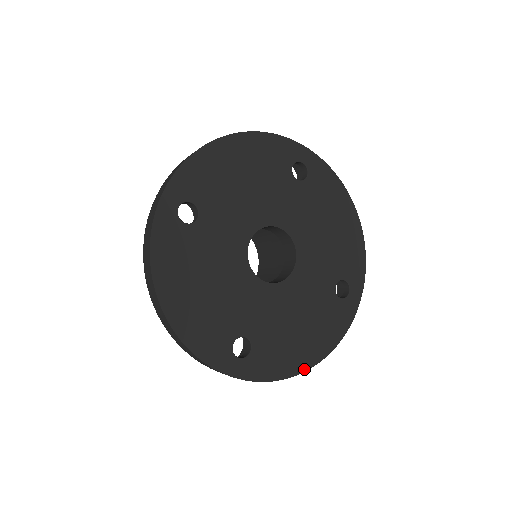
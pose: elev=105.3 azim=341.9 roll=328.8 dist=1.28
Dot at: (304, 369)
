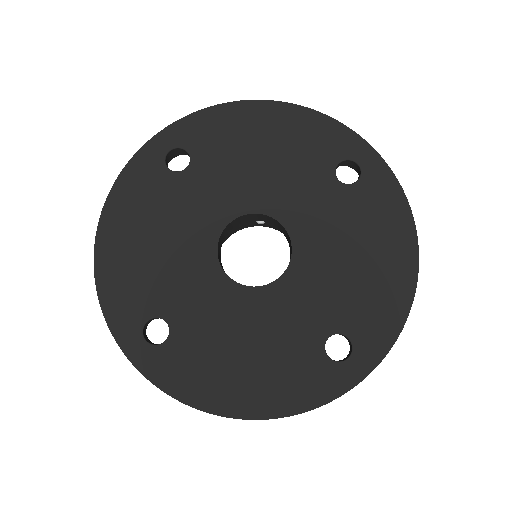
Dot at: (221, 412)
